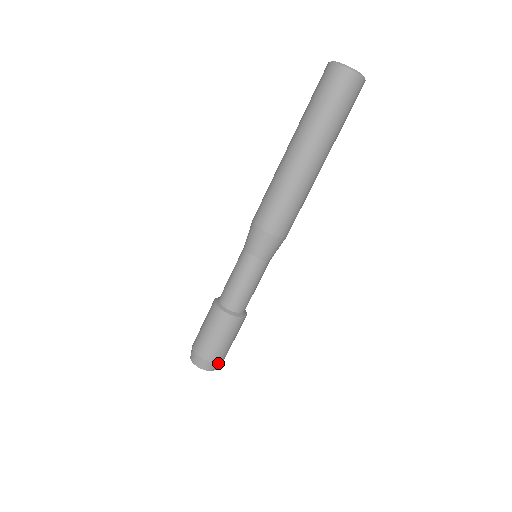
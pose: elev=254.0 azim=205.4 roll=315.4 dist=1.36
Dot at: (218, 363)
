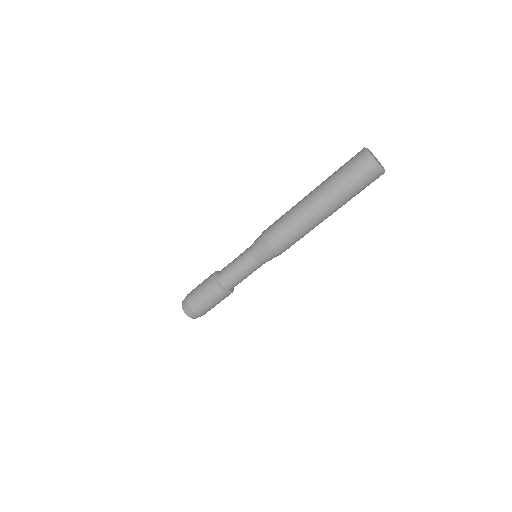
Dot at: occluded
